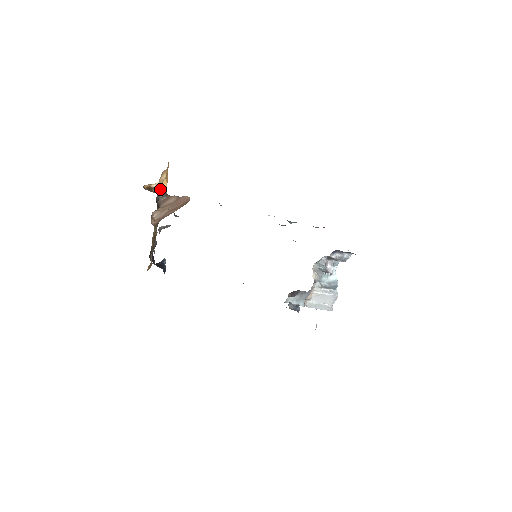
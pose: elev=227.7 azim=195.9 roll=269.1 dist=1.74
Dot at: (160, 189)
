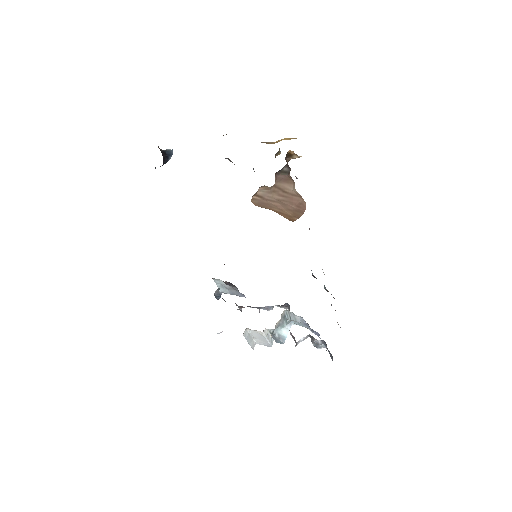
Dot at: occluded
